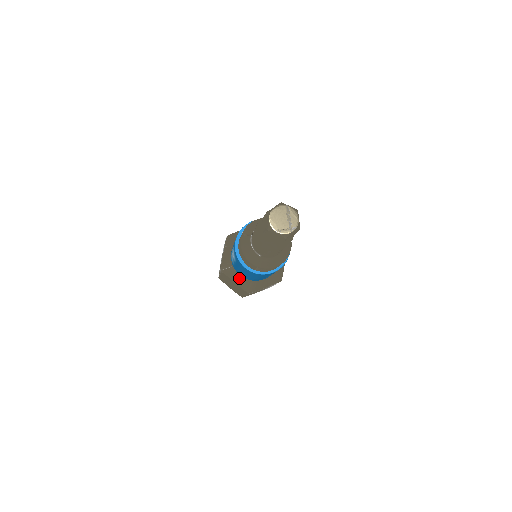
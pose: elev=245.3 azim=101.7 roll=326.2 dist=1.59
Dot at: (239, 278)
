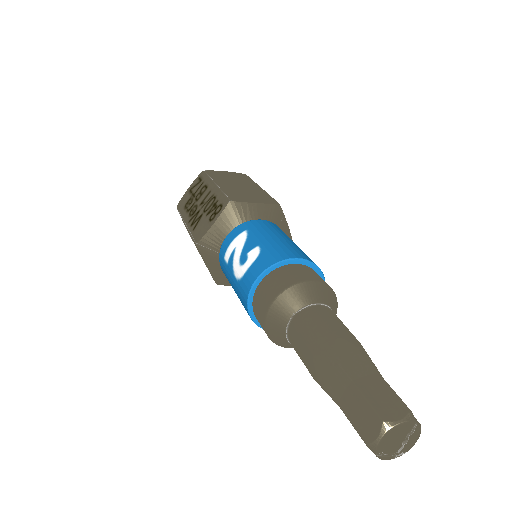
Dot at: (217, 268)
